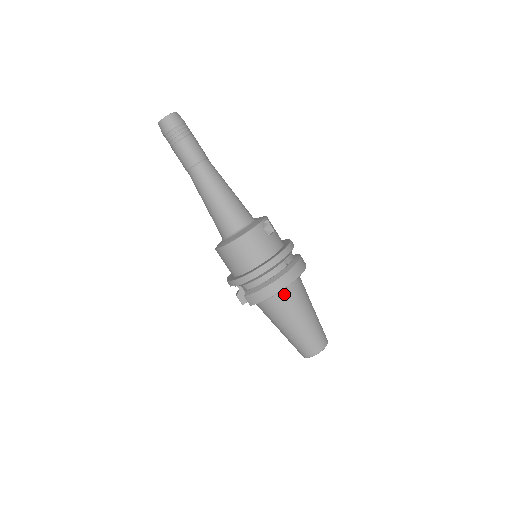
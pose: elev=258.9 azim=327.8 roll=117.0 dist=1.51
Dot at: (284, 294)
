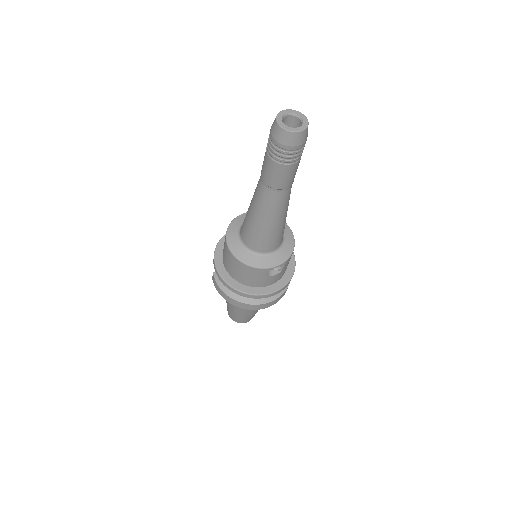
Dot at: occluded
